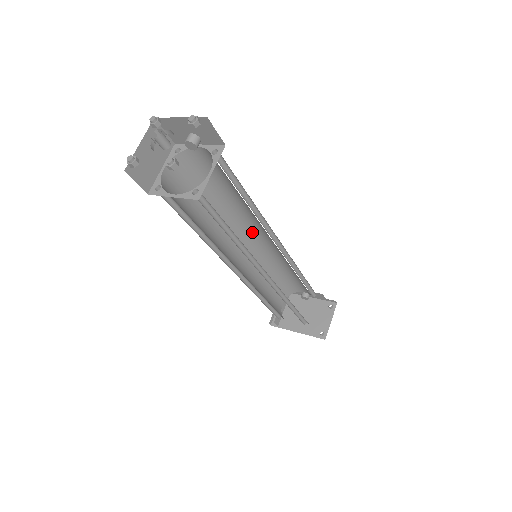
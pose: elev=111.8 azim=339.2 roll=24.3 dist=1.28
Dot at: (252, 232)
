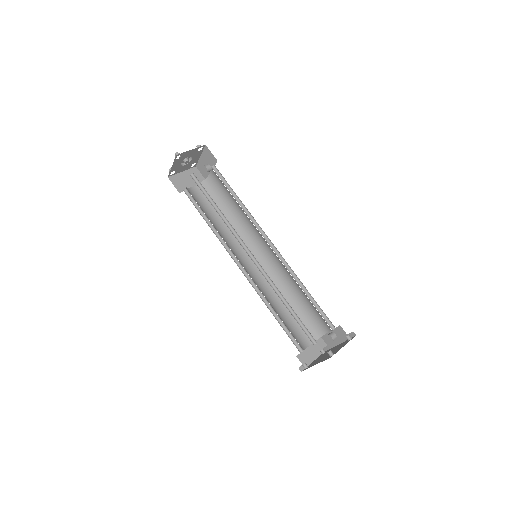
Dot at: (260, 247)
